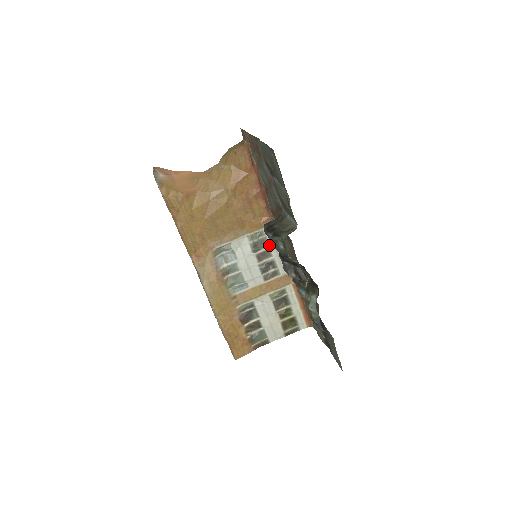
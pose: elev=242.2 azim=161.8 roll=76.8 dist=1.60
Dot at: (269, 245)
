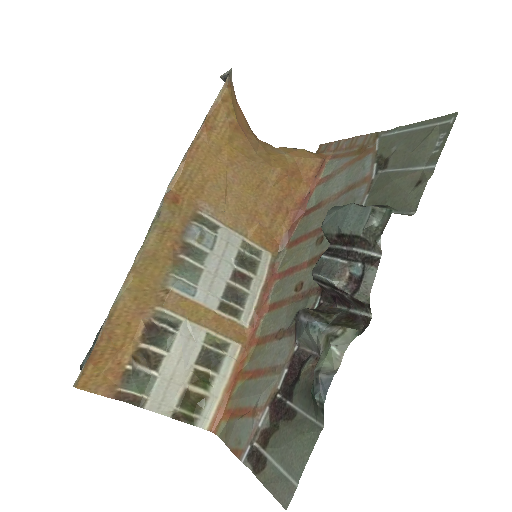
Dot at: (255, 274)
